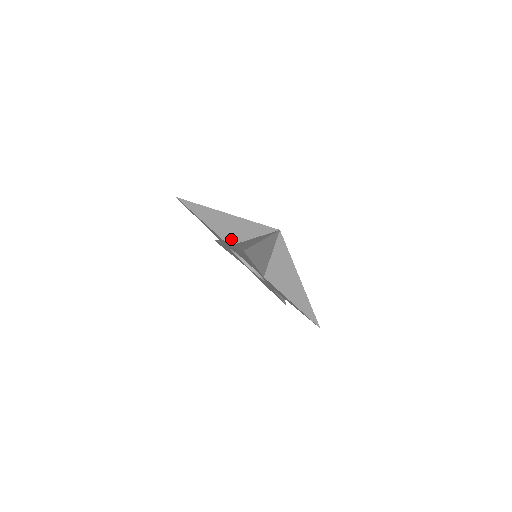
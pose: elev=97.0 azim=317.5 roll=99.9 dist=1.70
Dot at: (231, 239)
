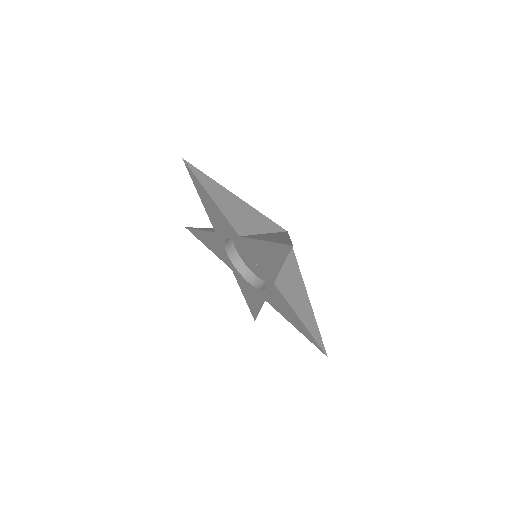
Dot at: occluded
